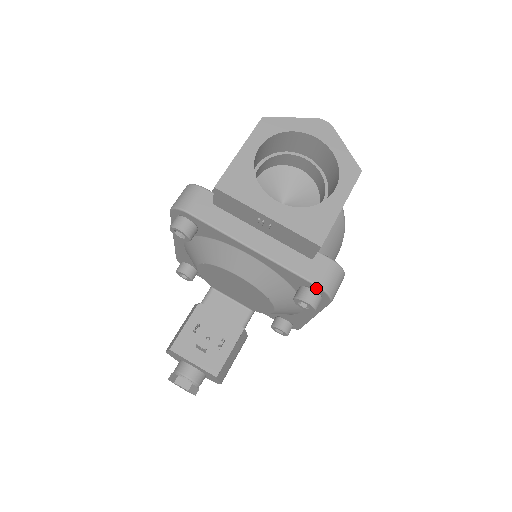
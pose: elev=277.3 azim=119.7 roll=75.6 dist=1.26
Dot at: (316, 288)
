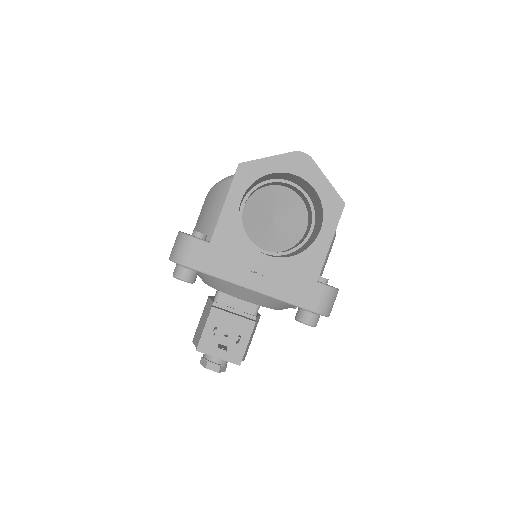
Dot at: (314, 312)
